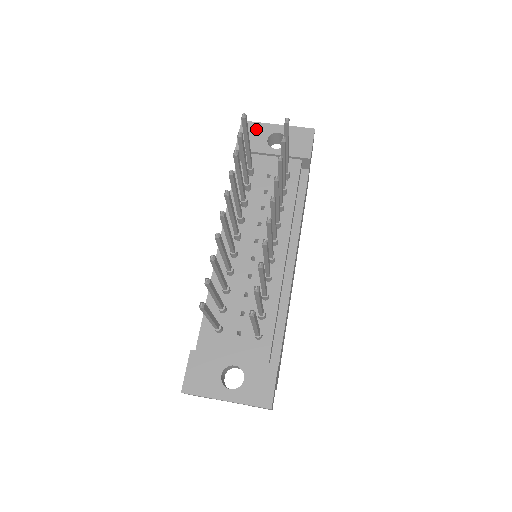
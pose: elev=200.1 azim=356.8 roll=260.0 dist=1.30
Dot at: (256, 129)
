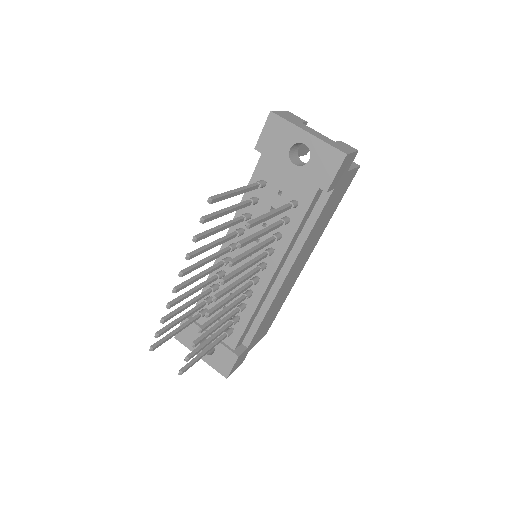
Dot at: (282, 130)
